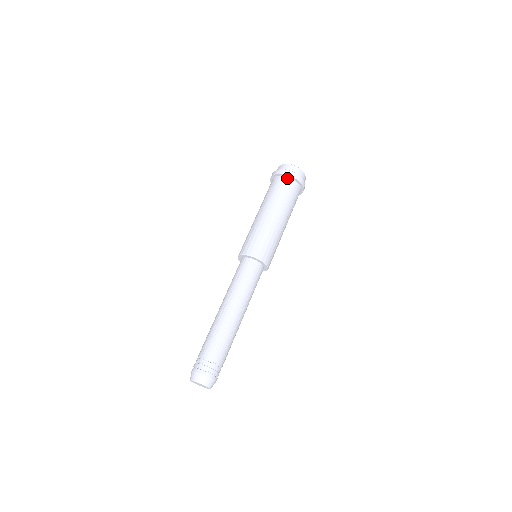
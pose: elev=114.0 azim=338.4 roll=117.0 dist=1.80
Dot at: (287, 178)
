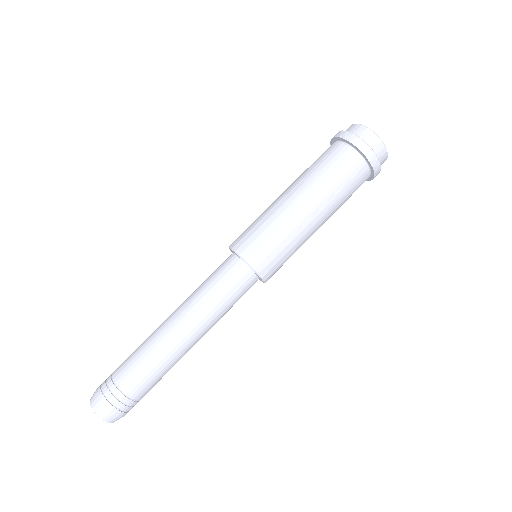
Dot at: (342, 143)
